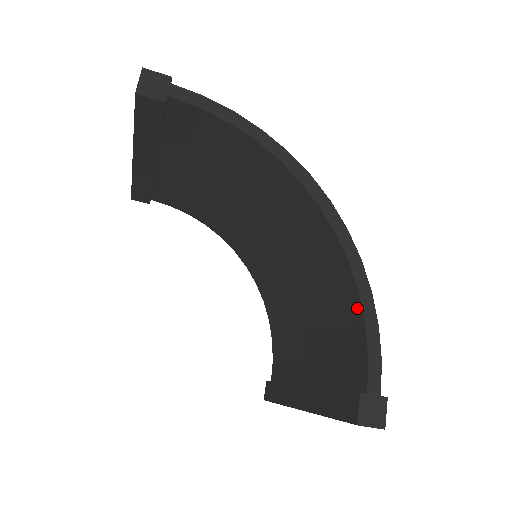
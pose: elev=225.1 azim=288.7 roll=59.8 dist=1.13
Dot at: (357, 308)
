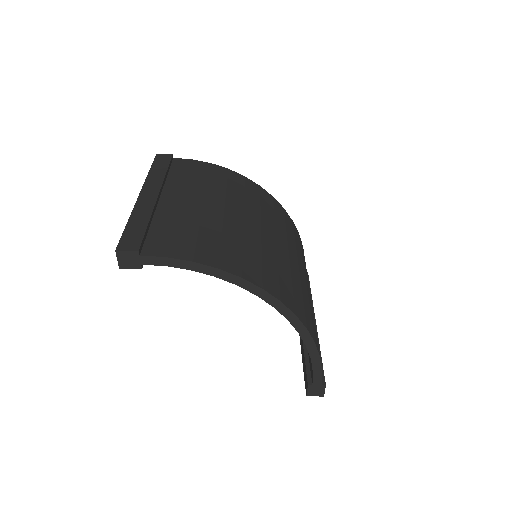
Dot at: occluded
